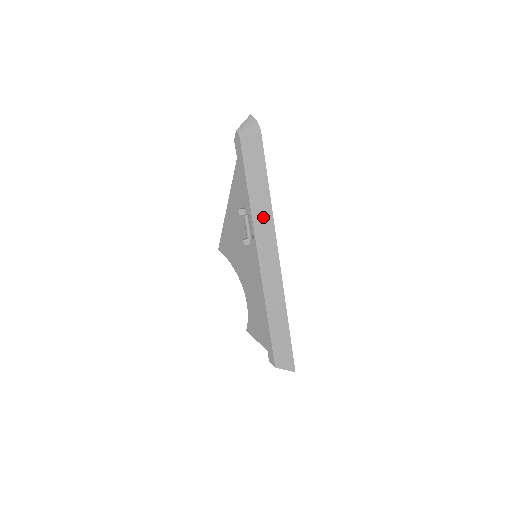
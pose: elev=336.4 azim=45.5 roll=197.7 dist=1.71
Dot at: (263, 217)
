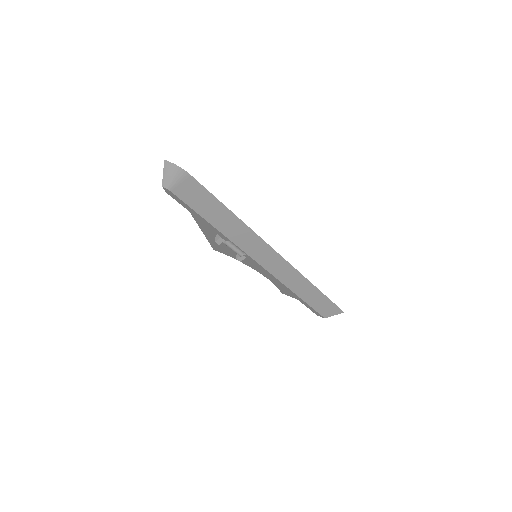
Dot at: (244, 237)
